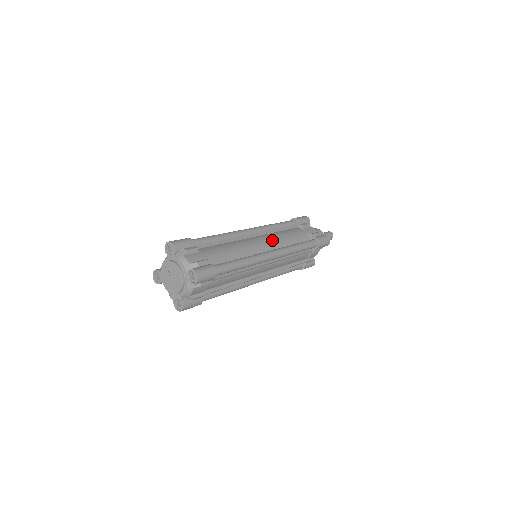
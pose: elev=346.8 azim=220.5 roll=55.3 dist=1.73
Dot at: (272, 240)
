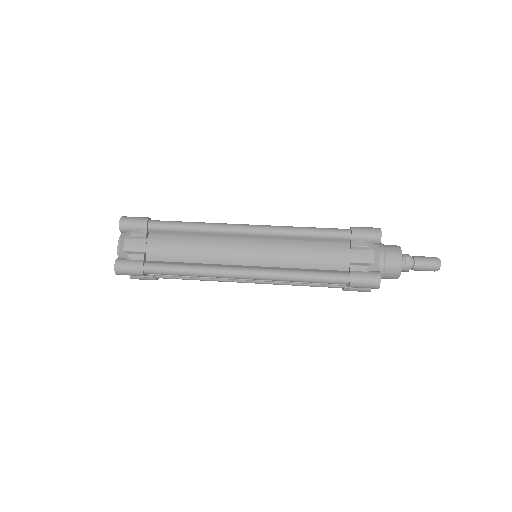
Dot at: (269, 253)
